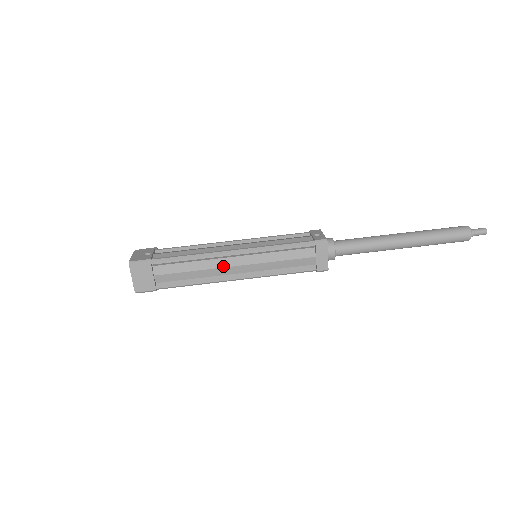
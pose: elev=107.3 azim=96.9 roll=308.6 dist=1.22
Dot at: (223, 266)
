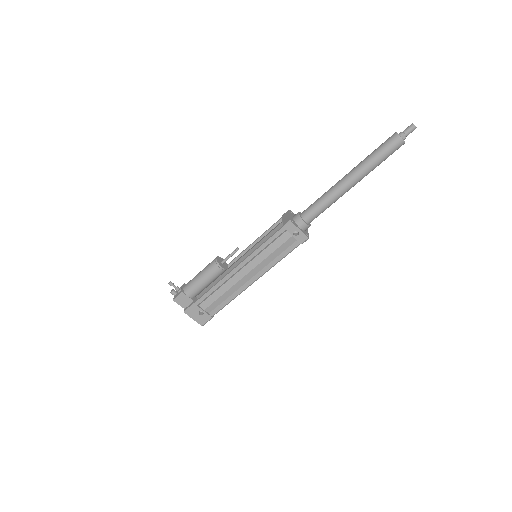
Dot at: occluded
